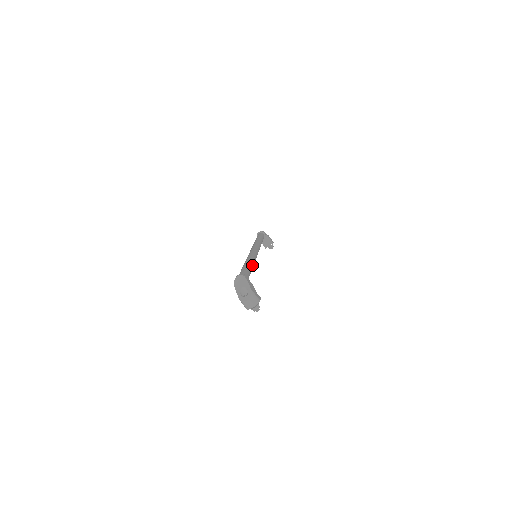
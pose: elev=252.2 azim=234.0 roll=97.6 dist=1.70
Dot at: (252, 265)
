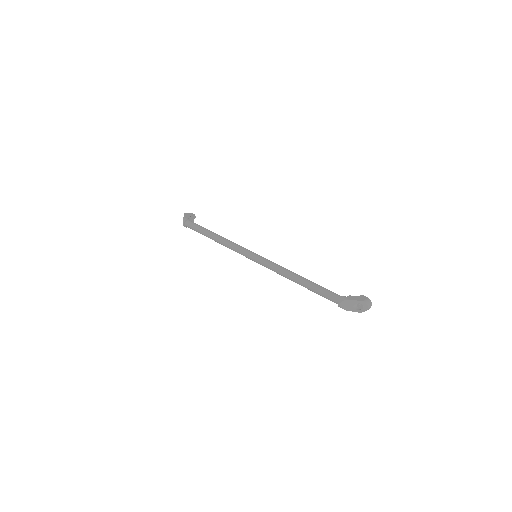
Dot at: (301, 276)
